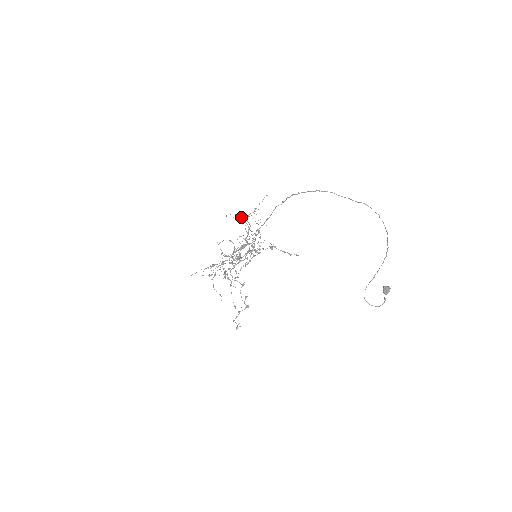
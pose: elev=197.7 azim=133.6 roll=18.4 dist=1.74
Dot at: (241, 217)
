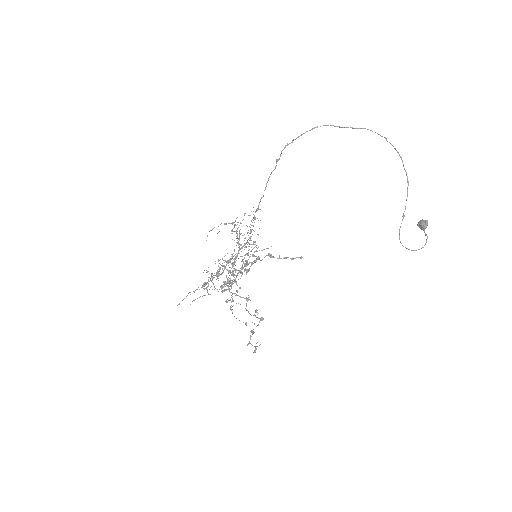
Dot at: (226, 224)
